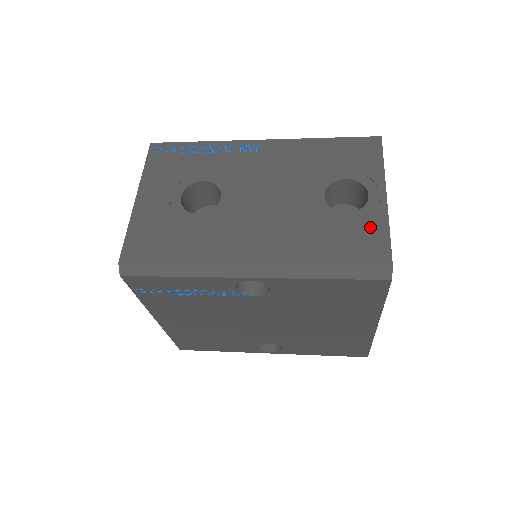
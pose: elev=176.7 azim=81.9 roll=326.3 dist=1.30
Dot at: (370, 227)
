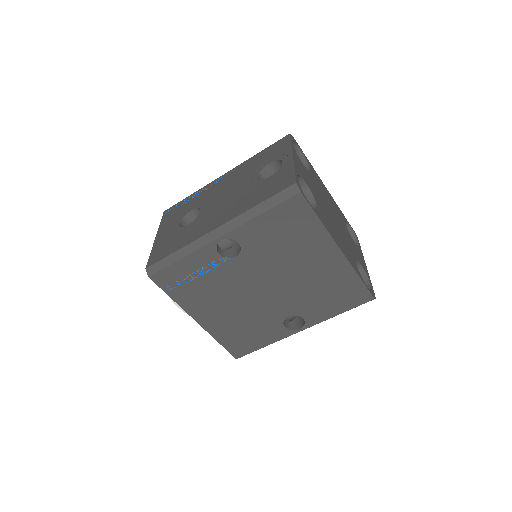
Dot at: (283, 174)
